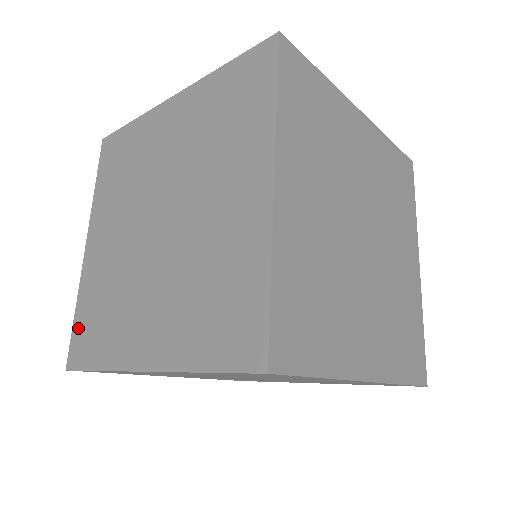
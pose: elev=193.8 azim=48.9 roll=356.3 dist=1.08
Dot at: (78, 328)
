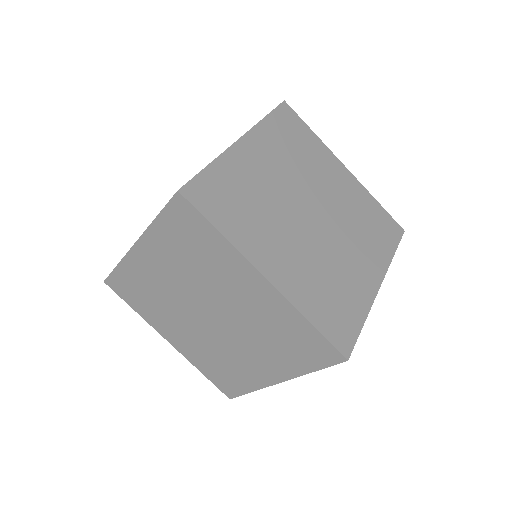
Dot at: occluded
